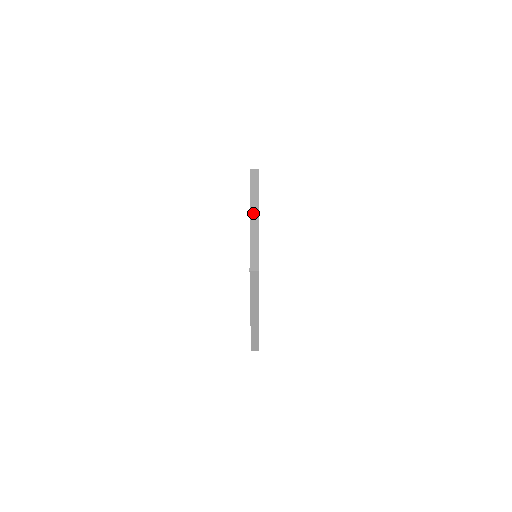
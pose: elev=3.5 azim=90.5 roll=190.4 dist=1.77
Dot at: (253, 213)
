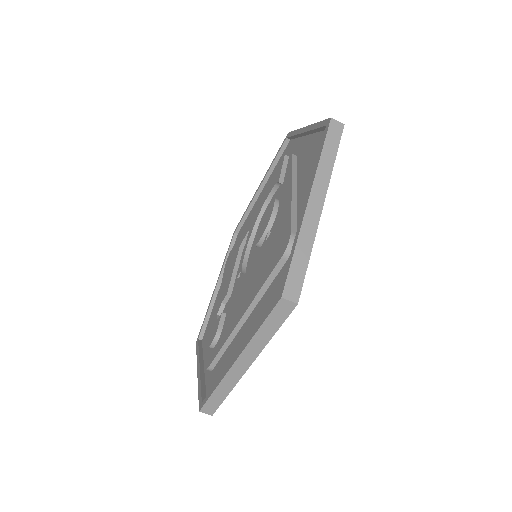
Dot at: occluded
